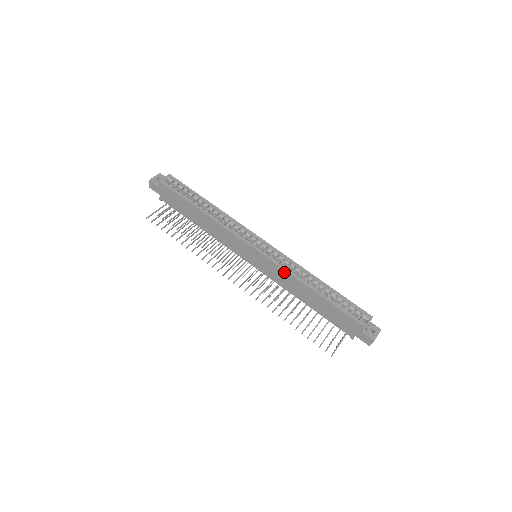
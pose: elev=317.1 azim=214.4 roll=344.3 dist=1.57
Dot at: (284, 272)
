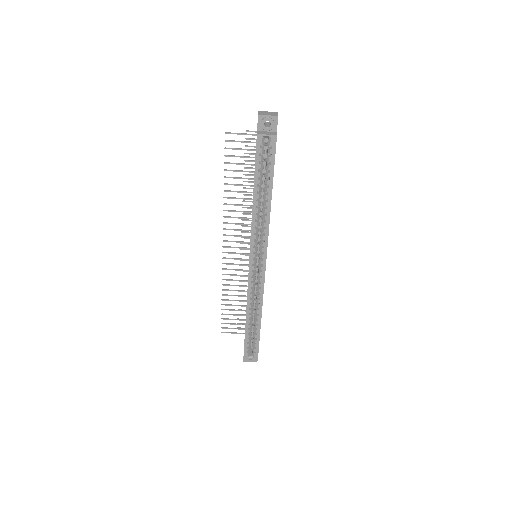
Dot at: (247, 292)
